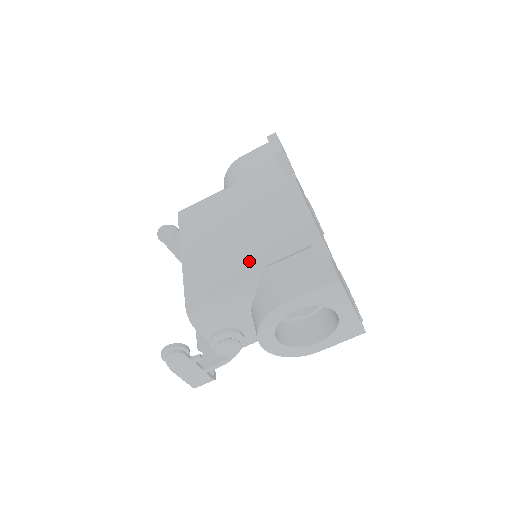
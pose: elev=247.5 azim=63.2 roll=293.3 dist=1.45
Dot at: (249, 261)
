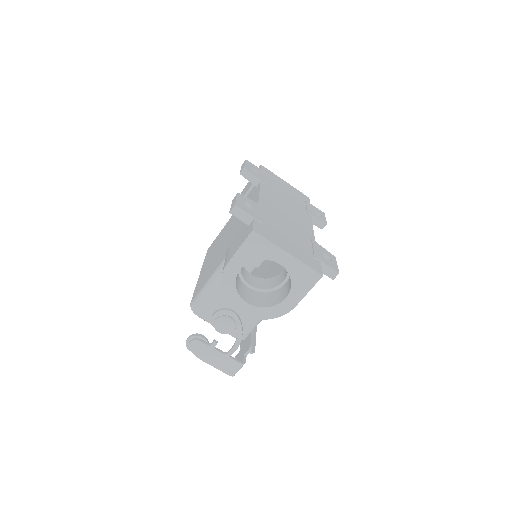
Dot at: (223, 253)
